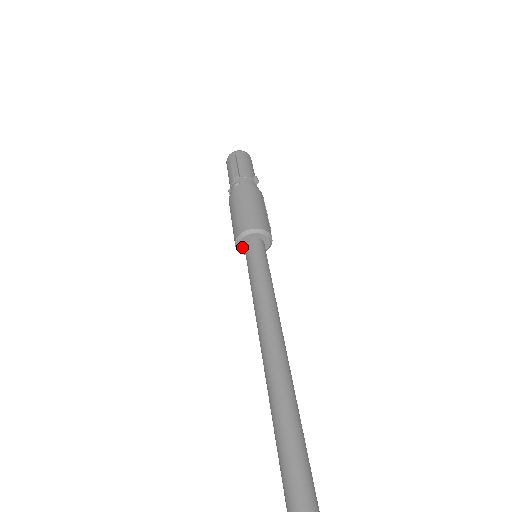
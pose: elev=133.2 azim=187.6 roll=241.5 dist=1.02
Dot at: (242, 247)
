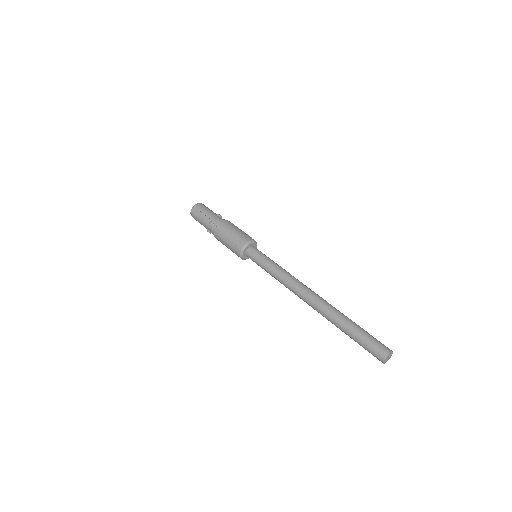
Dot at: (245, 256)
